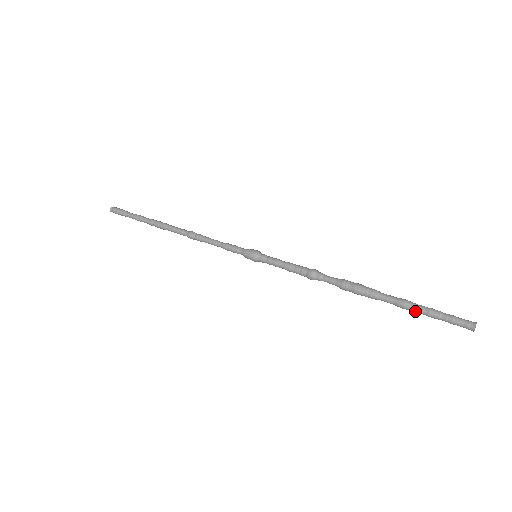
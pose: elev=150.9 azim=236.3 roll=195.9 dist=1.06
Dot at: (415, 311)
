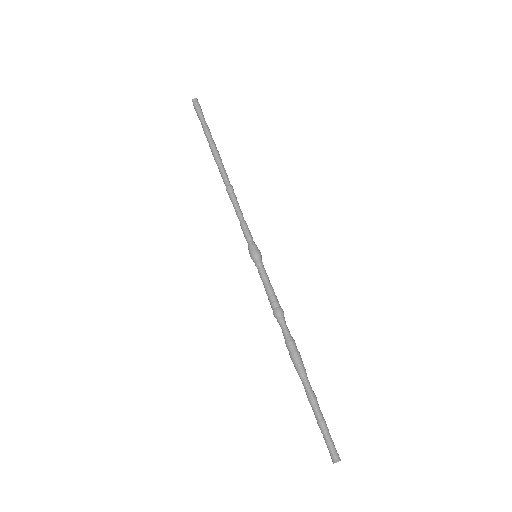
Dot at: (316, 410)
